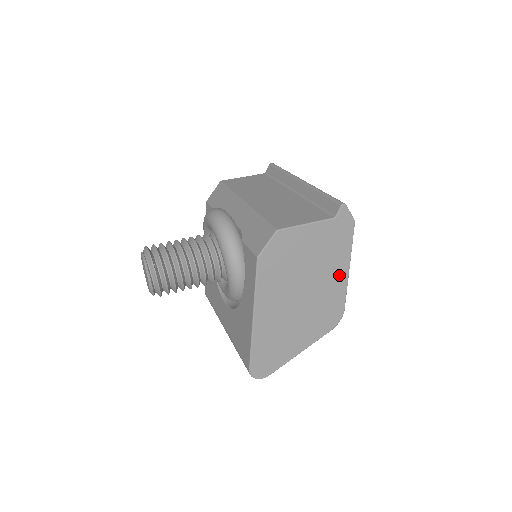
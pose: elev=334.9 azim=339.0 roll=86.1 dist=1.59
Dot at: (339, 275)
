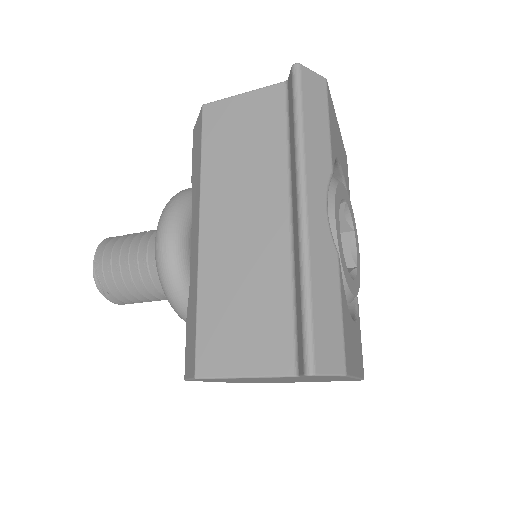
Dot at: occluded
